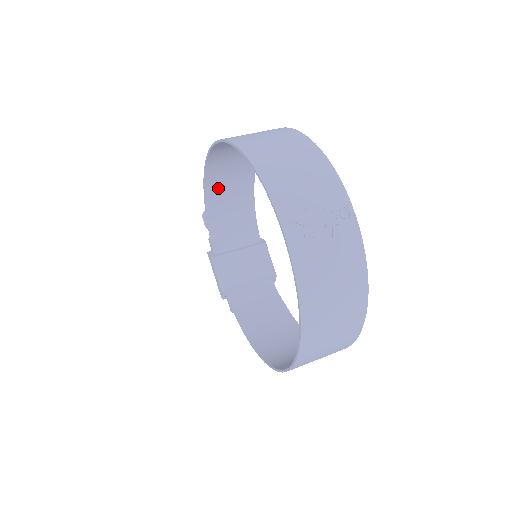
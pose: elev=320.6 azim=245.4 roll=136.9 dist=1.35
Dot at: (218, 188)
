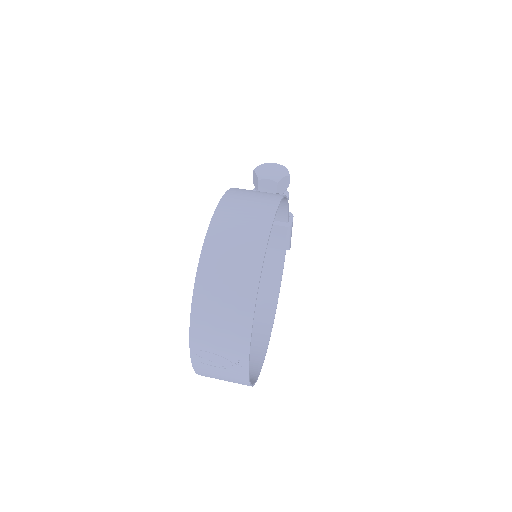
Dot at: occluded
